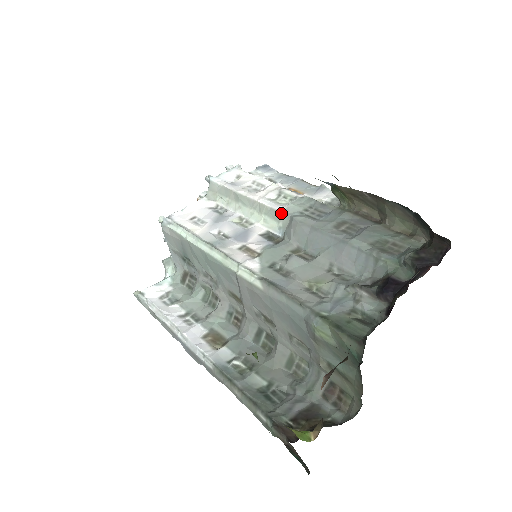
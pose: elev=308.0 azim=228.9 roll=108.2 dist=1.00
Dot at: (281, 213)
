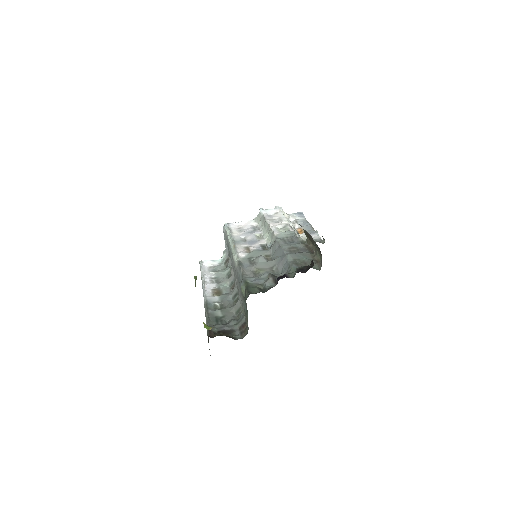
Dot at: (274, 235)
